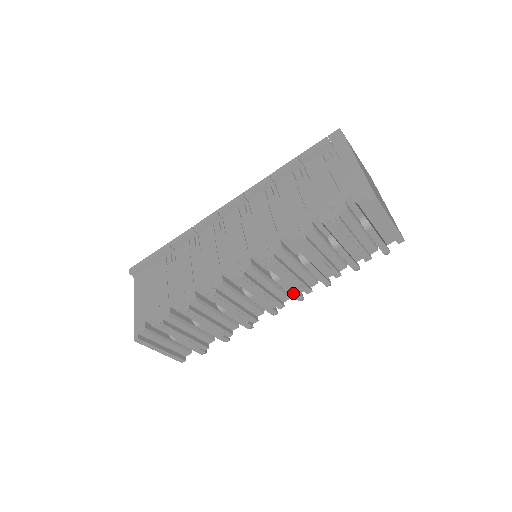
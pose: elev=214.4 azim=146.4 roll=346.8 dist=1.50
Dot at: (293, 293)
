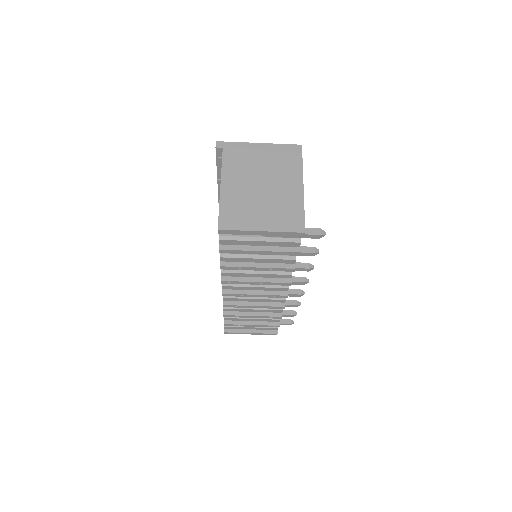
Dot at: occluded
